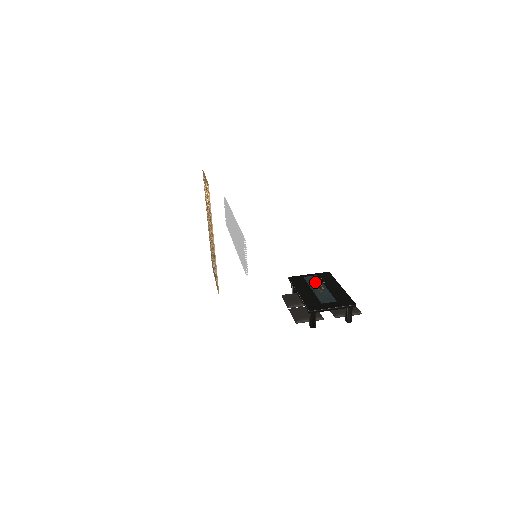
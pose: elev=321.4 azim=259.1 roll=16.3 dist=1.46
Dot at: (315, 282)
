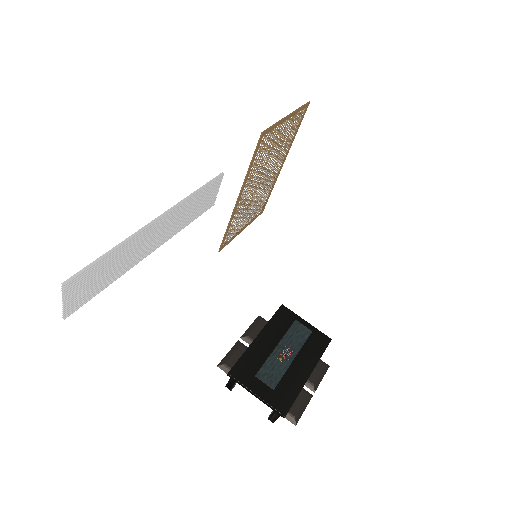
Dot at: (295, 339)
